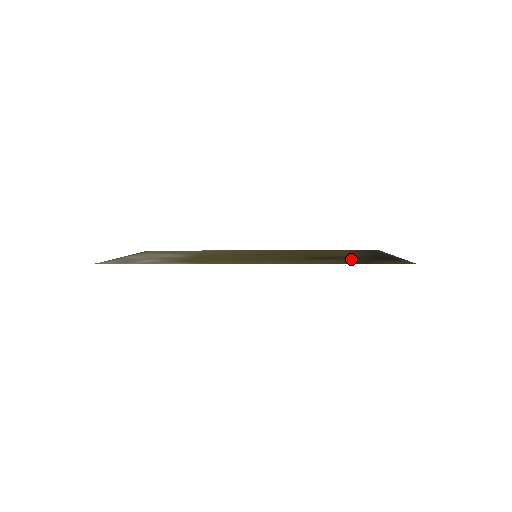
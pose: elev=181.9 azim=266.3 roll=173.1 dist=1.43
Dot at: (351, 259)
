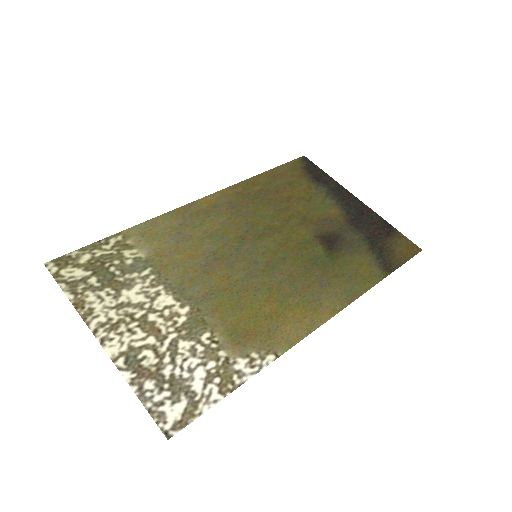
Dot at: (360, 244)
